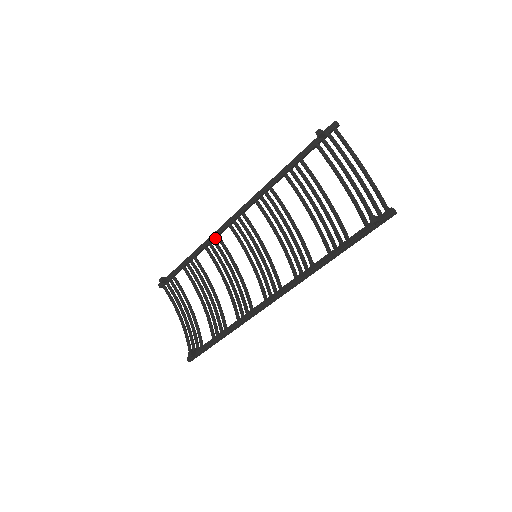
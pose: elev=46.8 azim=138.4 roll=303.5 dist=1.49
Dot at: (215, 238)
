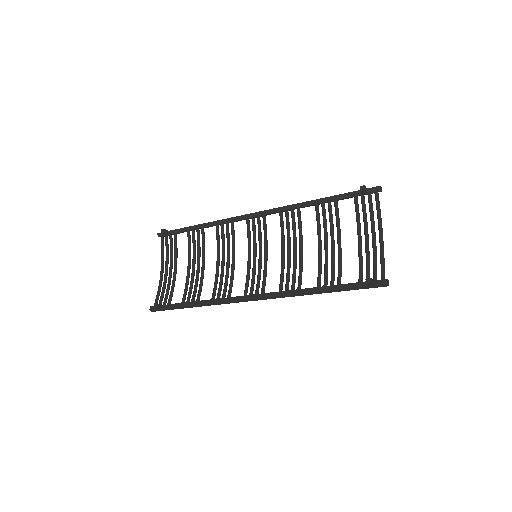
Dot at: (229, 222)
